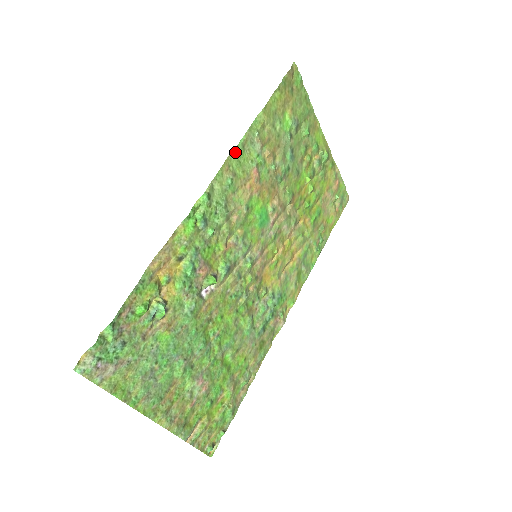
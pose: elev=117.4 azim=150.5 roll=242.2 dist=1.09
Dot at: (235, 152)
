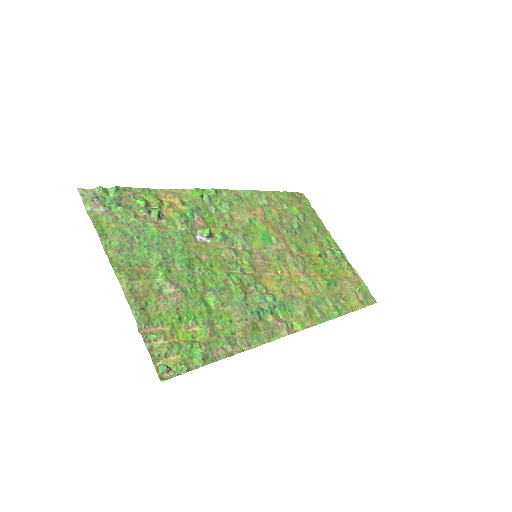
Dot at: (244, 193)
